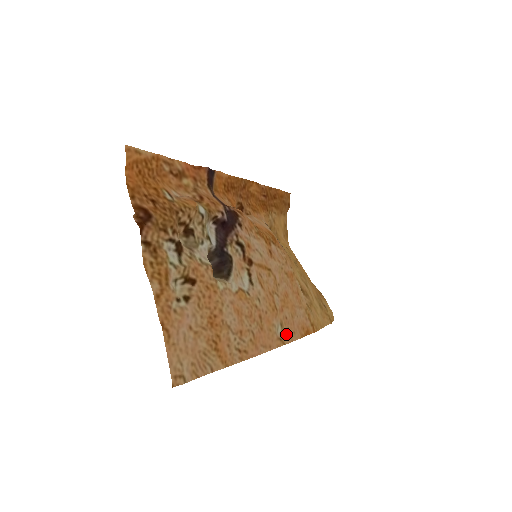
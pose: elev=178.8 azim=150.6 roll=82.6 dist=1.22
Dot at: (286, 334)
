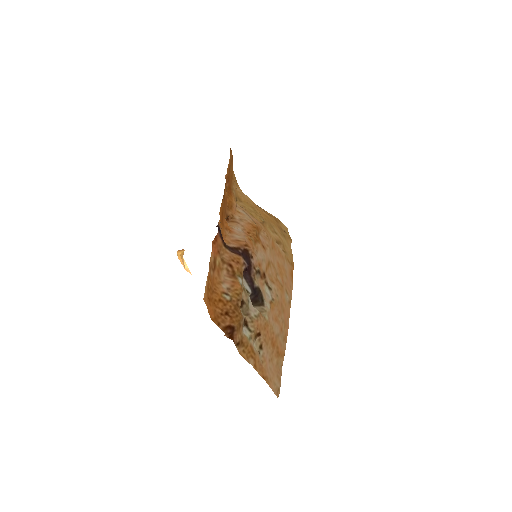
Dot at: (289, 294)
